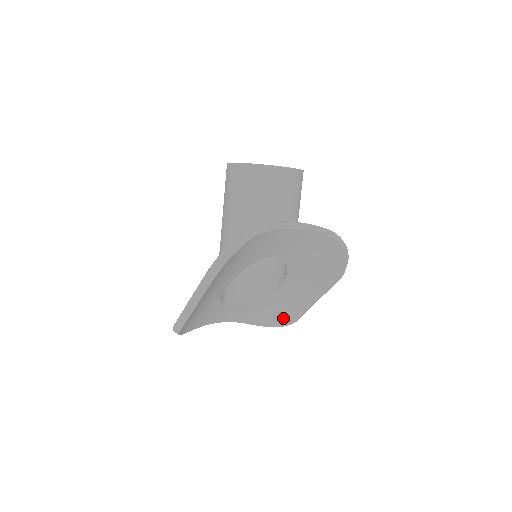
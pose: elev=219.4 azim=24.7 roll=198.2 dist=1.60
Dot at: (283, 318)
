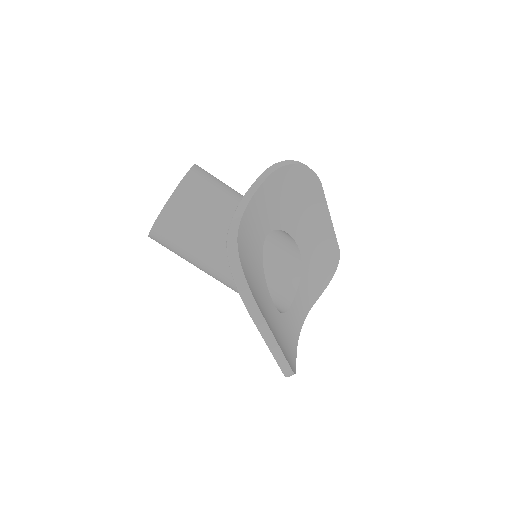
Dot at: (329, 262)
